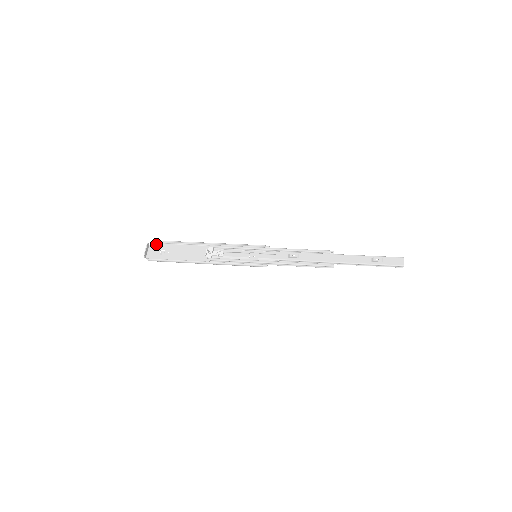
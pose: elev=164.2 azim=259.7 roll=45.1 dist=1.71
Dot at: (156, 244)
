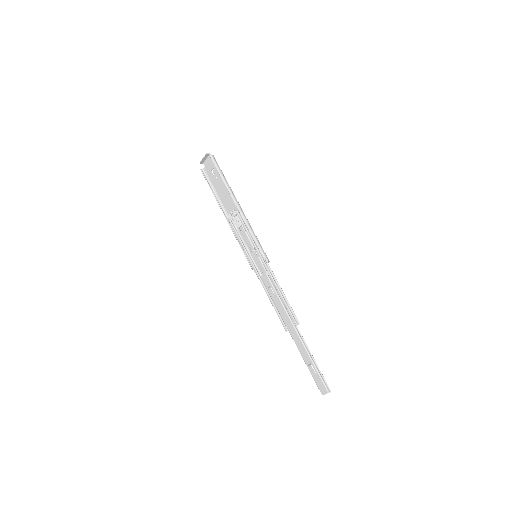
Dot at: (213, 159)
